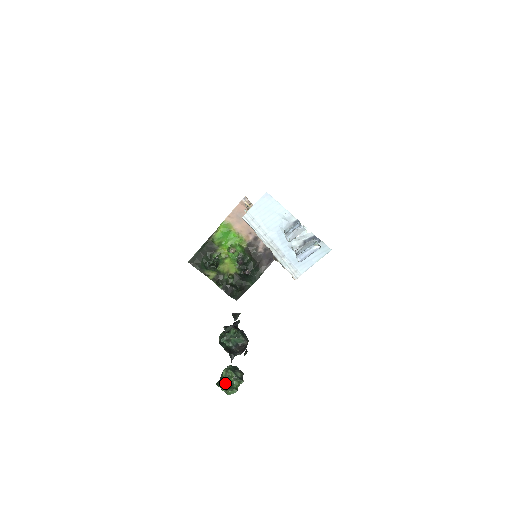
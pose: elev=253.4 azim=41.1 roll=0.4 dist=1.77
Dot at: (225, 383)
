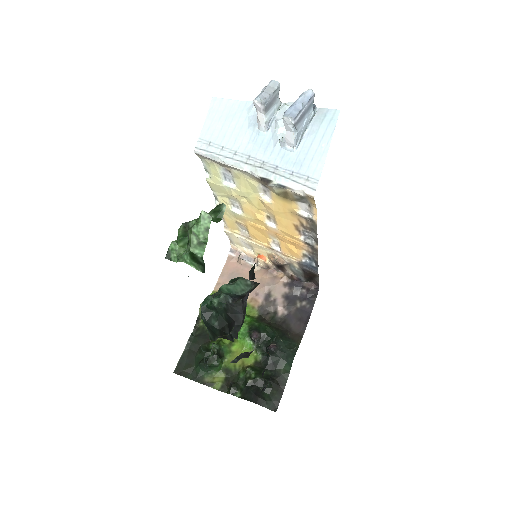
Dot at: (185, 242)
